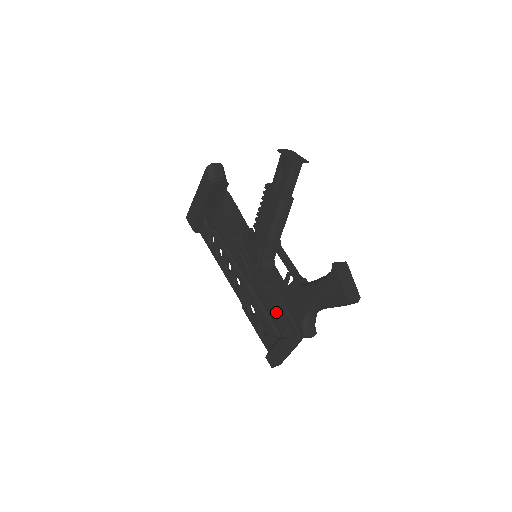
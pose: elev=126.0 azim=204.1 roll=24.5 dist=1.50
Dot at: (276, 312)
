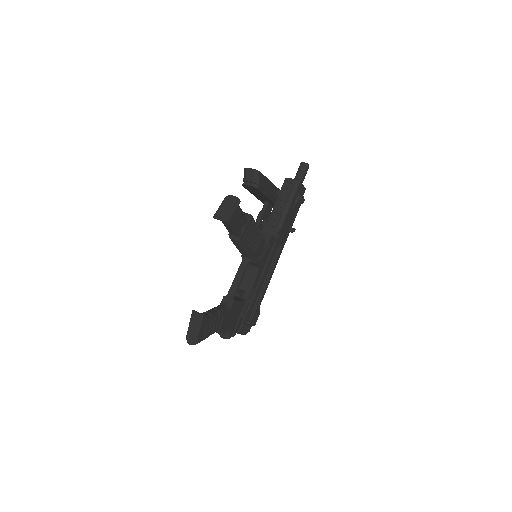
Dot at: occluded
